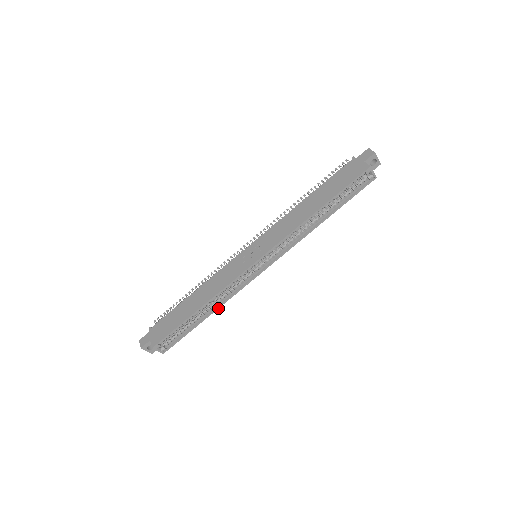
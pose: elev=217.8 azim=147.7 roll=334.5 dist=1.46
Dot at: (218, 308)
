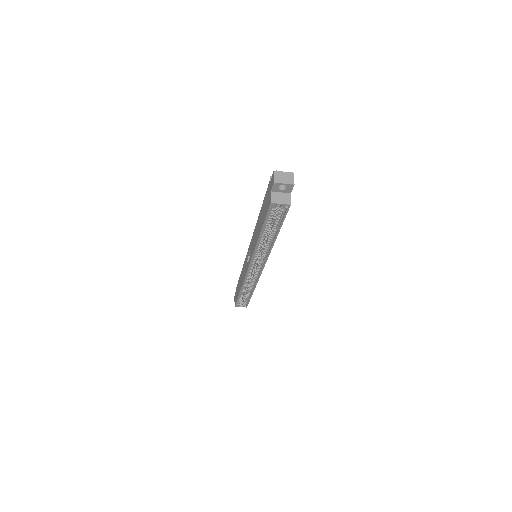
Dot at: (254, 289)
